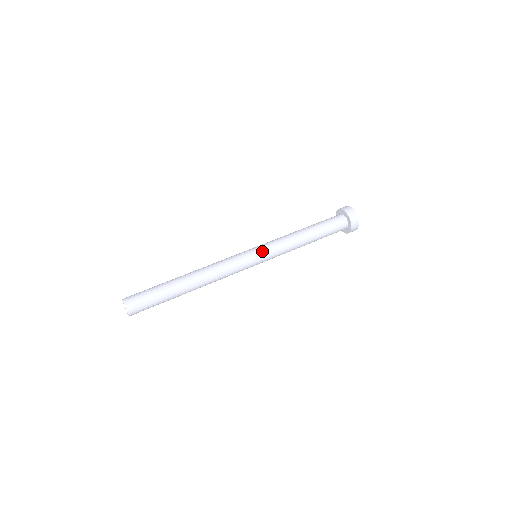
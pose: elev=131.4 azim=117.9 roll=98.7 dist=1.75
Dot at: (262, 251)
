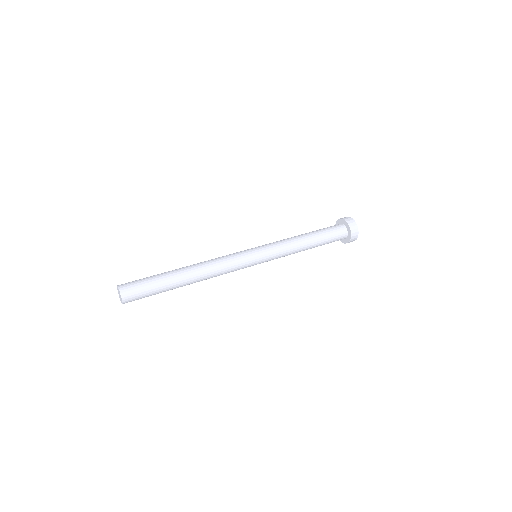
Dot at: (261, 248)
